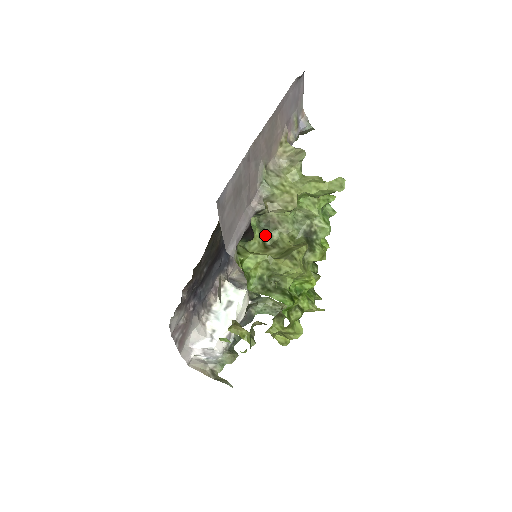
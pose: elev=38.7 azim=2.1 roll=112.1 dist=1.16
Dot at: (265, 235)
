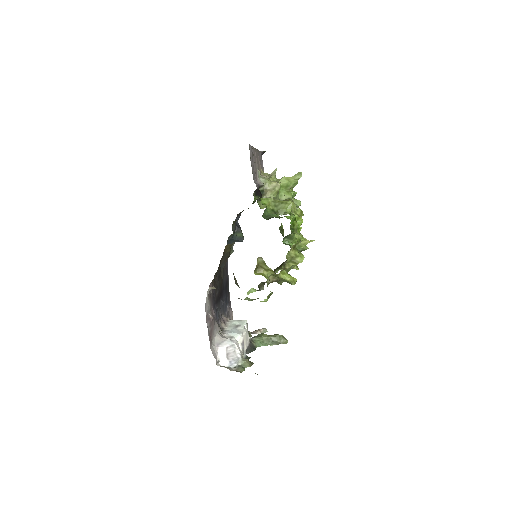
Dot at: occluded
